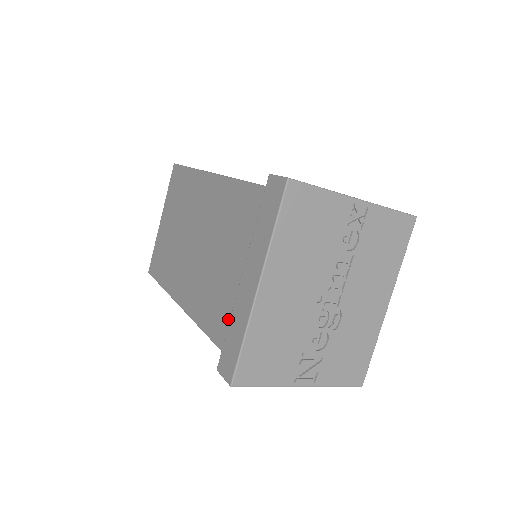
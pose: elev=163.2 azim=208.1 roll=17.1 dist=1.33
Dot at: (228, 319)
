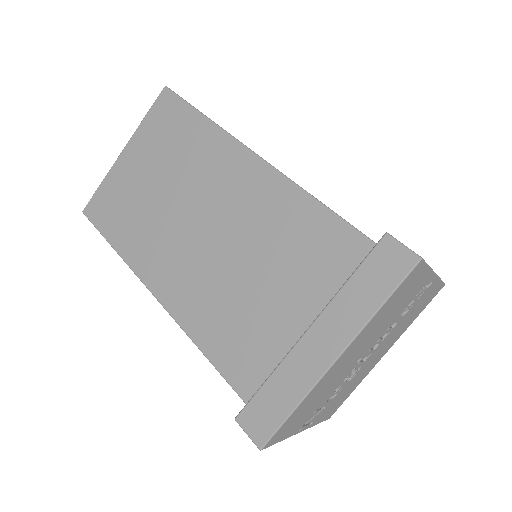
Dot at: (255, 359)
